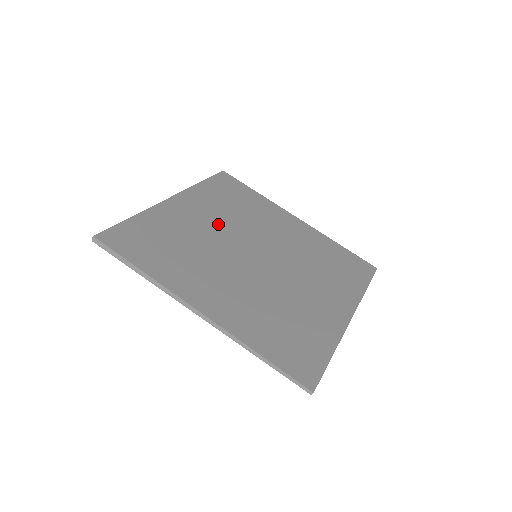
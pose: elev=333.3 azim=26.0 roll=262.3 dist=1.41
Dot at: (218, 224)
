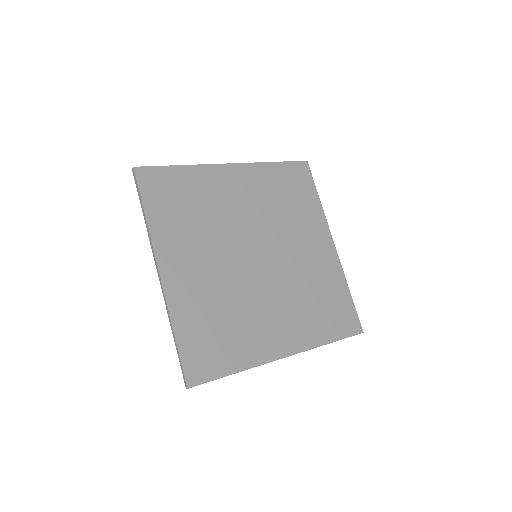
Dot at: (249, 210)
